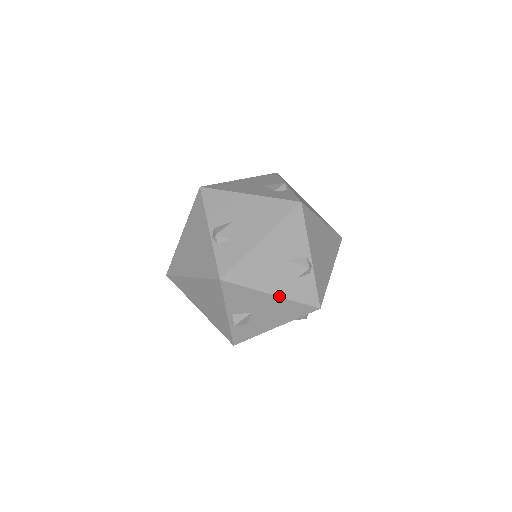
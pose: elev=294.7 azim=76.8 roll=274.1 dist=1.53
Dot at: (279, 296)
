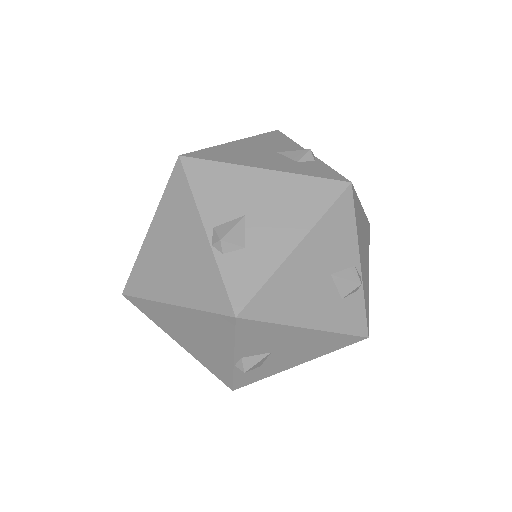
Dot at: (276, 170)
